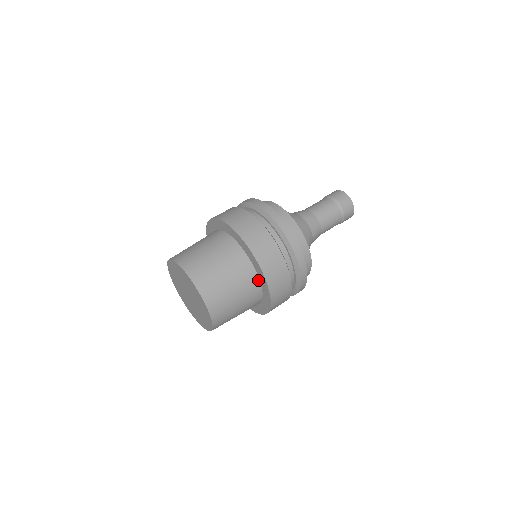
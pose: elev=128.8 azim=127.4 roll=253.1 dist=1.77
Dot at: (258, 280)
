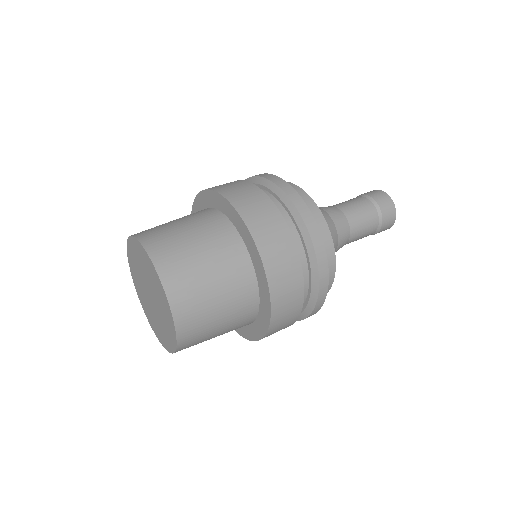
Dot at: (254, 320)
